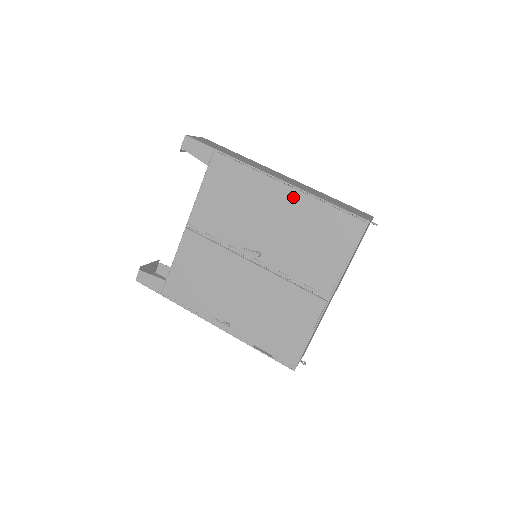
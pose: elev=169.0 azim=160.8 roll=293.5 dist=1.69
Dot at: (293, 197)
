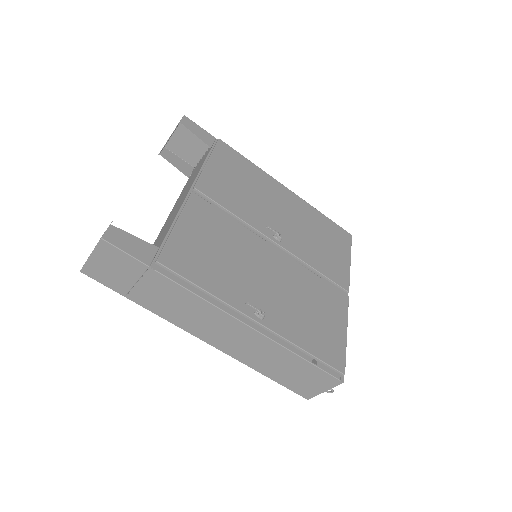
Dot at: (296, 200)
